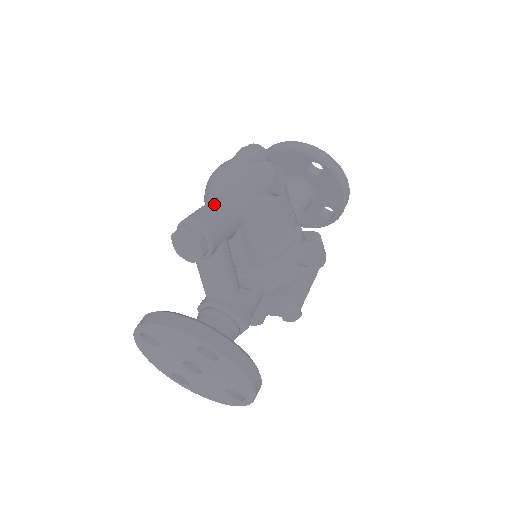
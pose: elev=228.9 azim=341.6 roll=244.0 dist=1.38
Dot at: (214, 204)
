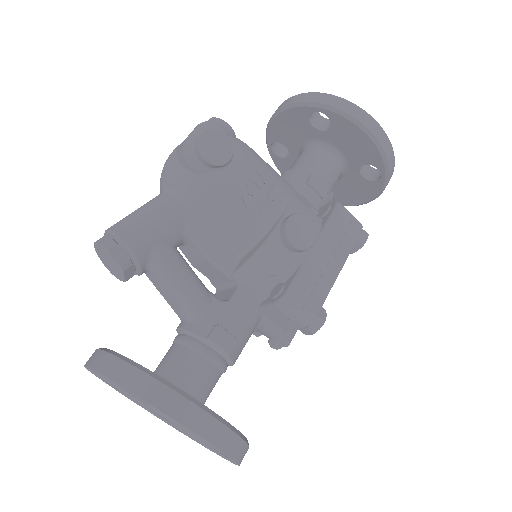
Dot at: (144, 204)
